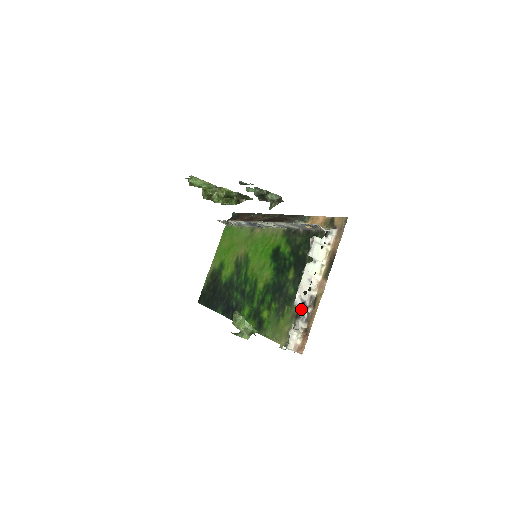
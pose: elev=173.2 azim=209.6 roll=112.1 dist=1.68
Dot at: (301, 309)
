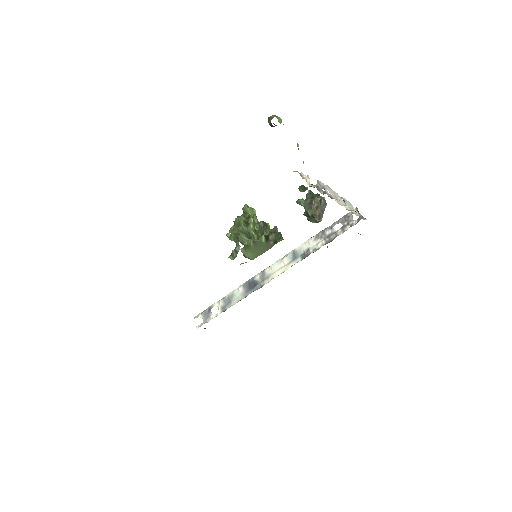
Dot at: (320, 187)
